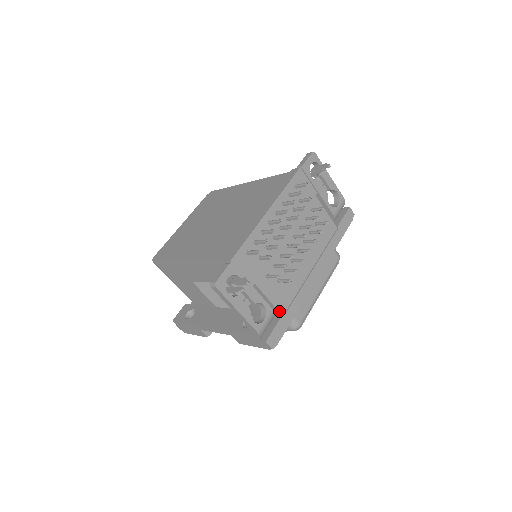
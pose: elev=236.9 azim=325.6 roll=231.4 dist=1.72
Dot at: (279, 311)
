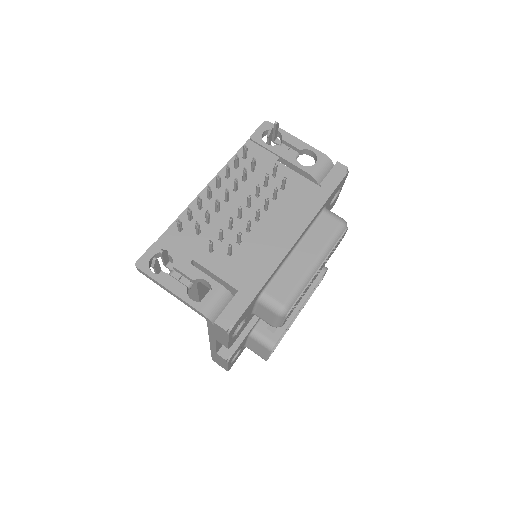
Dot at: (234, 287)
